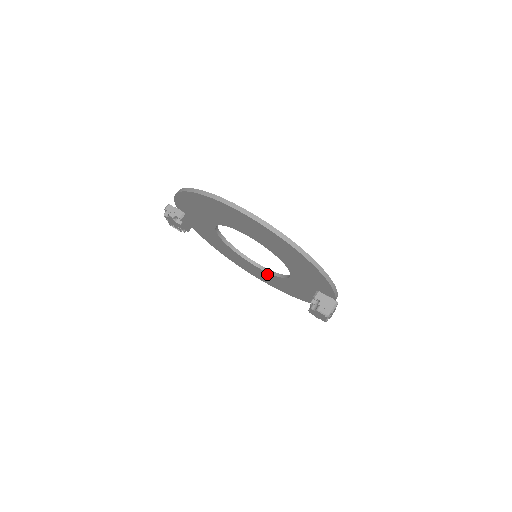
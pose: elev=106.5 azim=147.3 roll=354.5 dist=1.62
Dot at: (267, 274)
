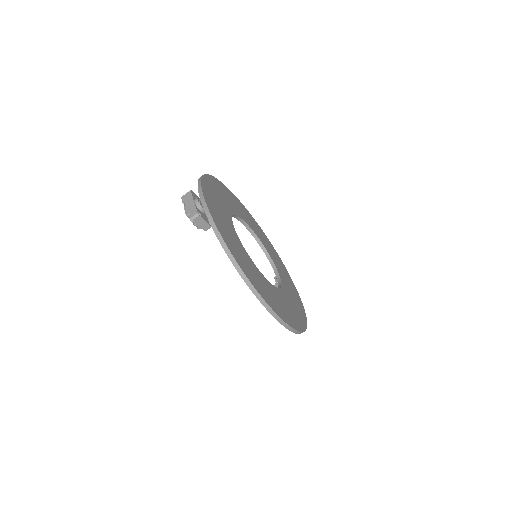
Dot at: occluded
